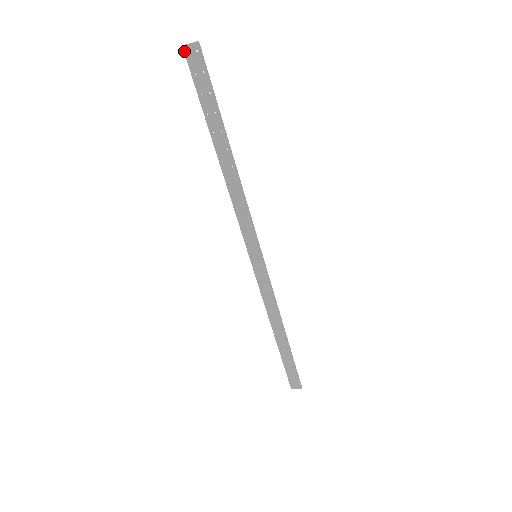
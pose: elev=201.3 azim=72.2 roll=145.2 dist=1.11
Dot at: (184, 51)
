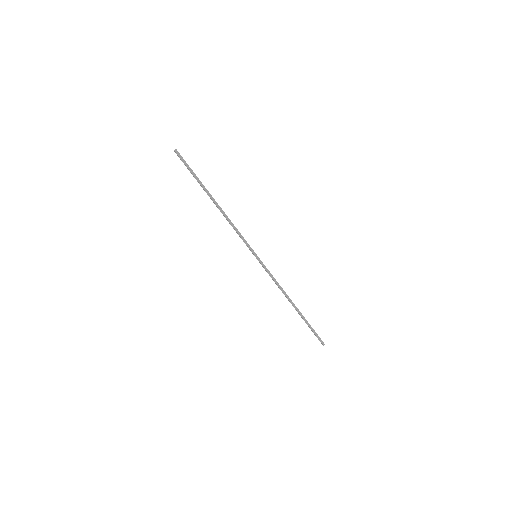
Dot at: occluded
